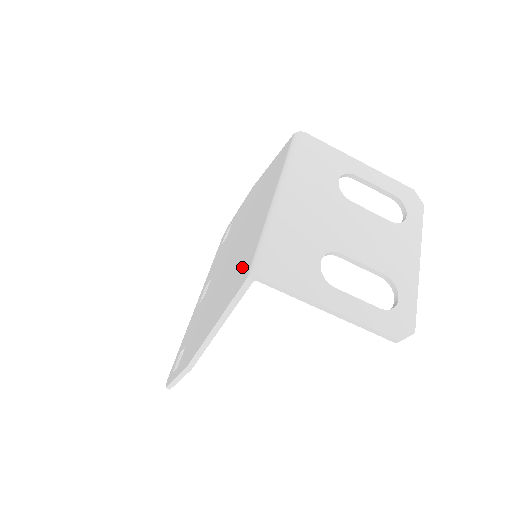
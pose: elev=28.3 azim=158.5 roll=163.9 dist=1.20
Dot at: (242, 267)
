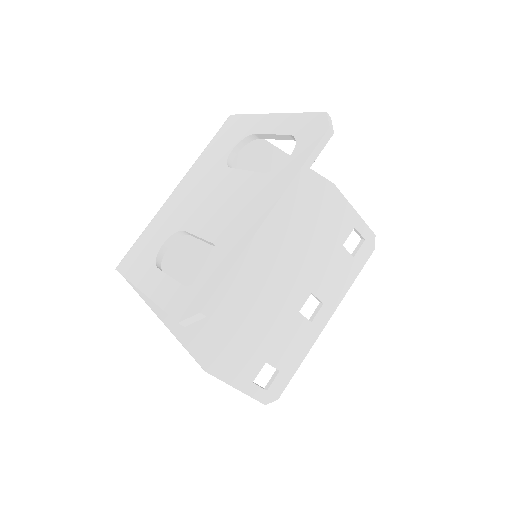
Dot at: (163, 265)
